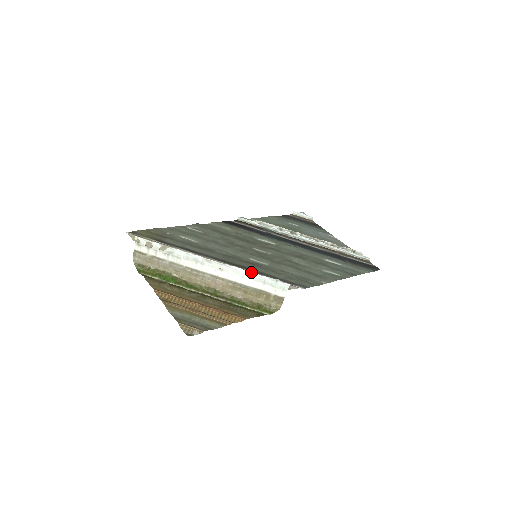
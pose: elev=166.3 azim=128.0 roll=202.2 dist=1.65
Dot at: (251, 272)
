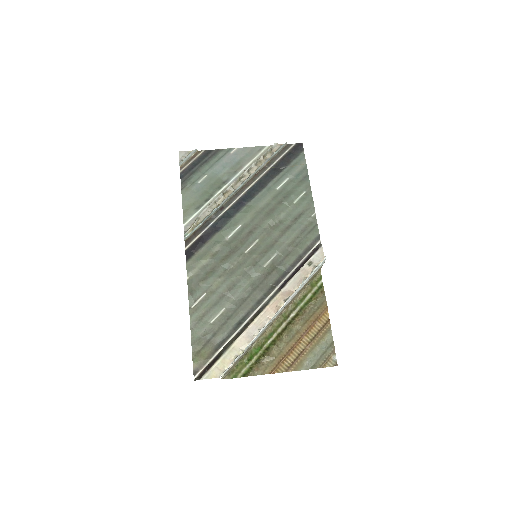
Dot at: (302, 284)
